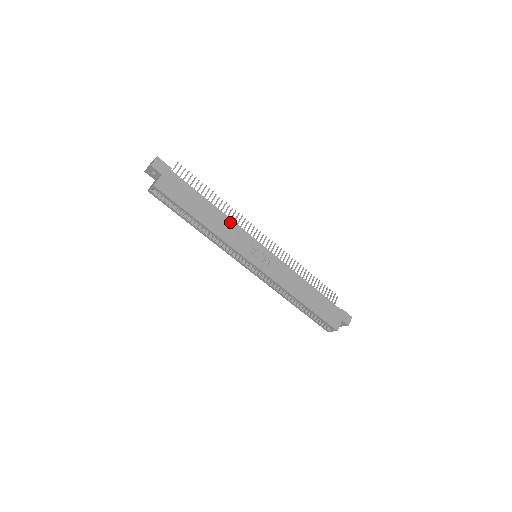
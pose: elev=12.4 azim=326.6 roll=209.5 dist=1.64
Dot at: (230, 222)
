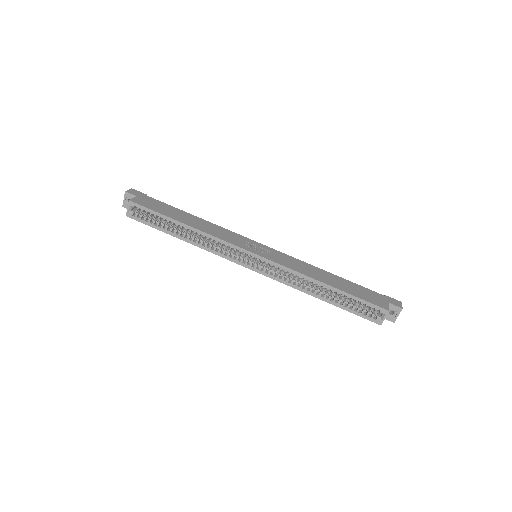
Dot at: (216, 226)
